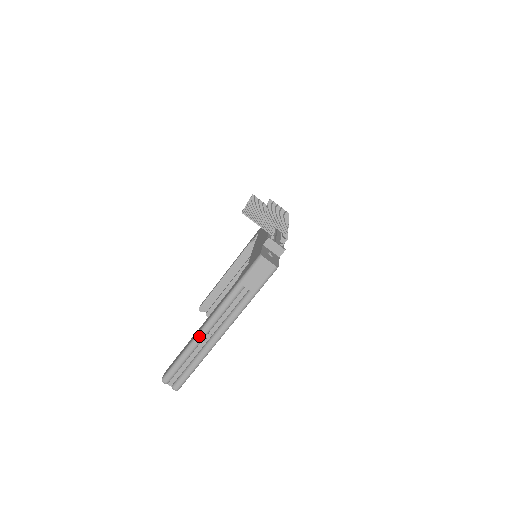
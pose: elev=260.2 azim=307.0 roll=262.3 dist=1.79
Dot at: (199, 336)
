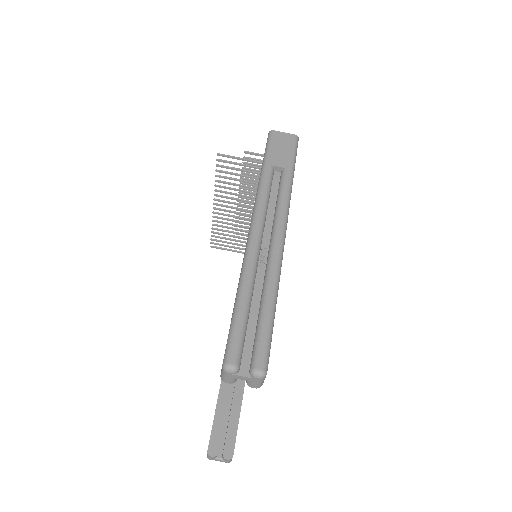
Dot at: (250, 251)
